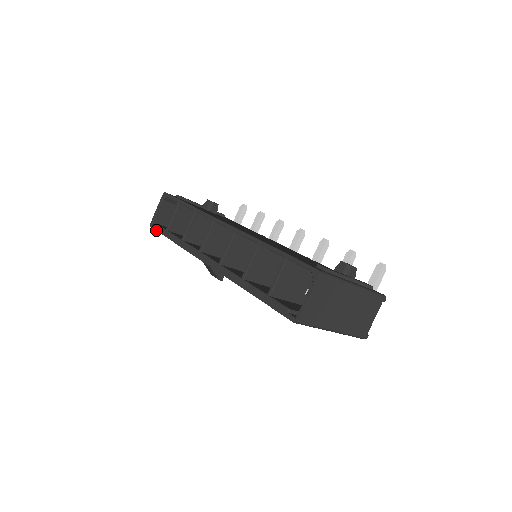
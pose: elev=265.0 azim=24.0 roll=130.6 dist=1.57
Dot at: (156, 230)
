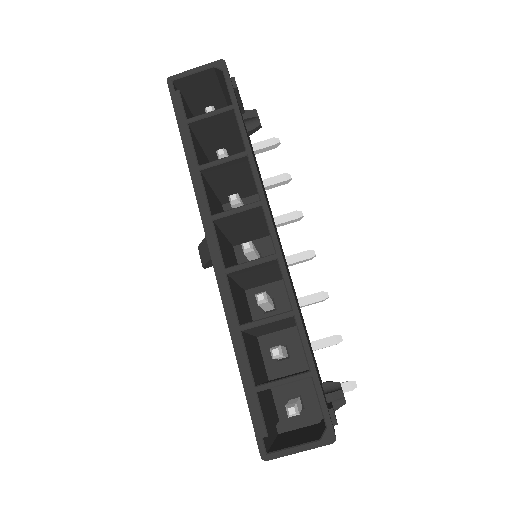
Dot at: (172, 99)
